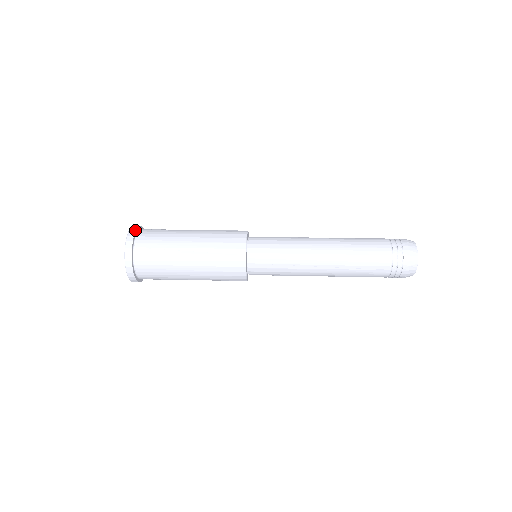
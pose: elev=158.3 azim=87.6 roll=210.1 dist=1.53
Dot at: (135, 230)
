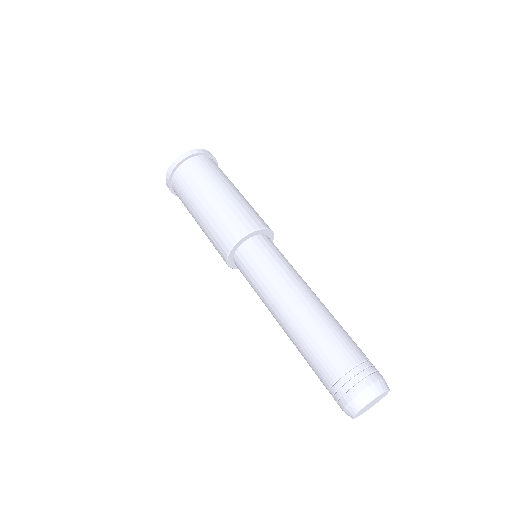
Dot at: (178, 163)
